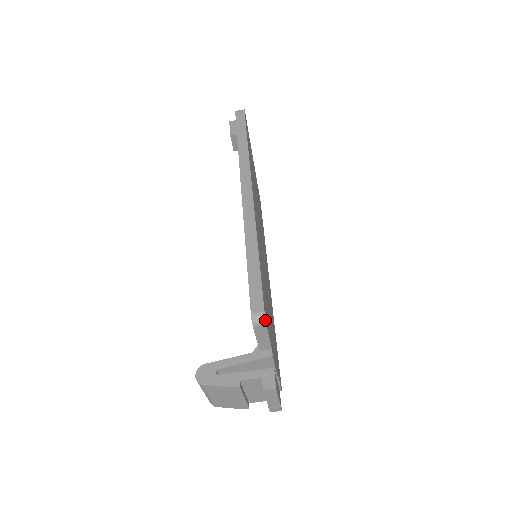
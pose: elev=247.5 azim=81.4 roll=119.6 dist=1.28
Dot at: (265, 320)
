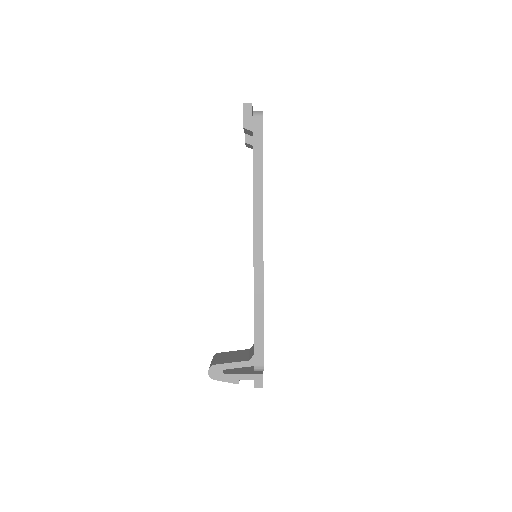
Dot at: (263, 370)
